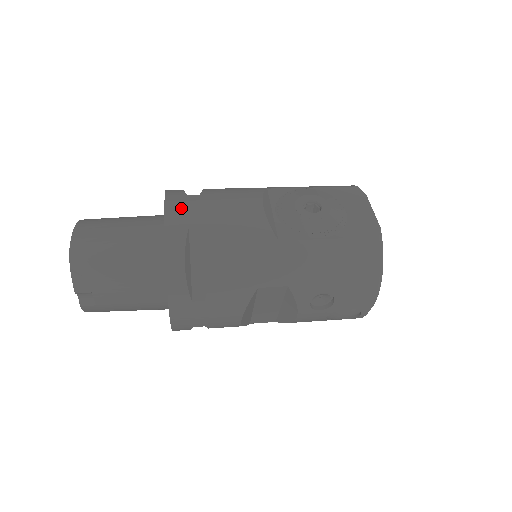
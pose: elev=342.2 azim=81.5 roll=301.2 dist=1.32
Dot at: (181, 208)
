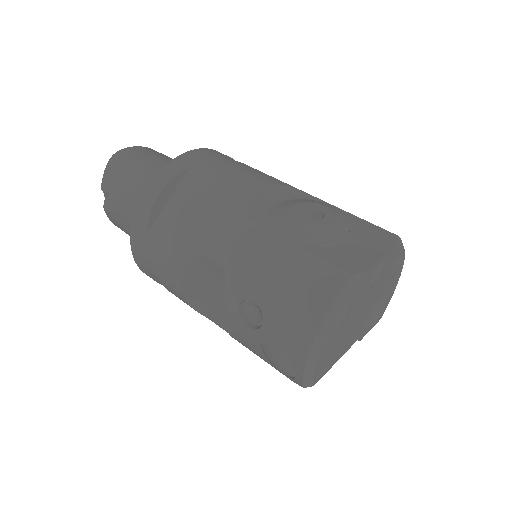
Dot at: (202, 156)
